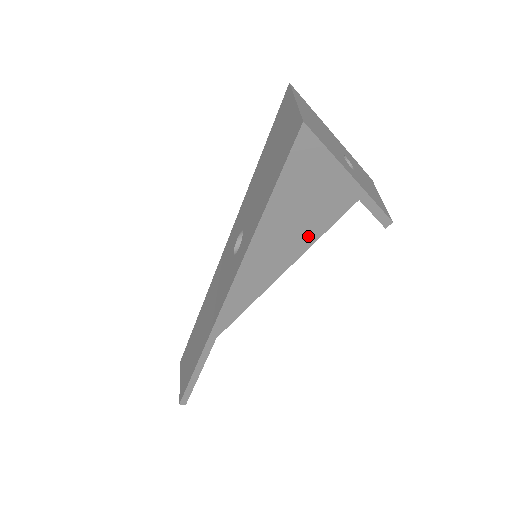
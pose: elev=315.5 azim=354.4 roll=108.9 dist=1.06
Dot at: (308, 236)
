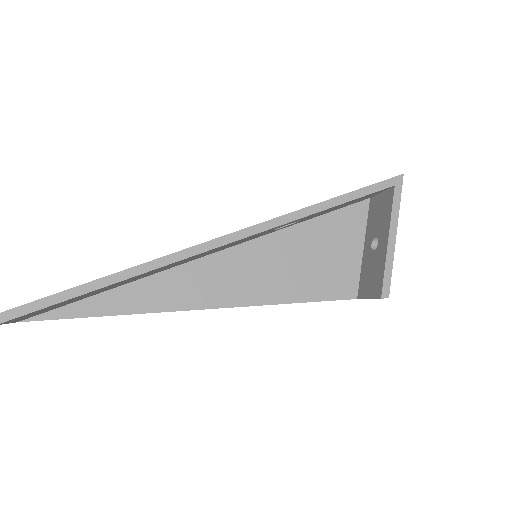
Dot at: (292, 292)
